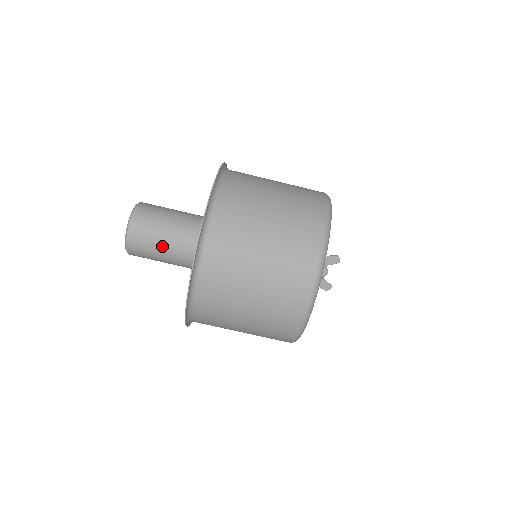
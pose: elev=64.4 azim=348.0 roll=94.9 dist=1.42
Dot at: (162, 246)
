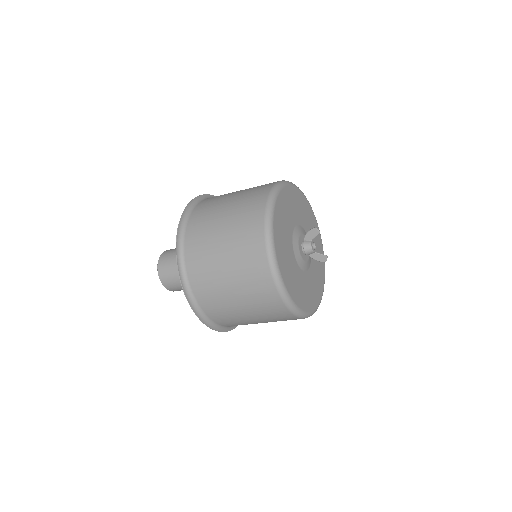
Dot at: occluded
